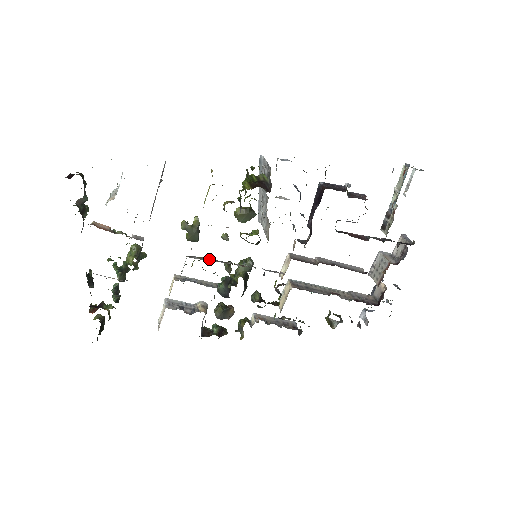
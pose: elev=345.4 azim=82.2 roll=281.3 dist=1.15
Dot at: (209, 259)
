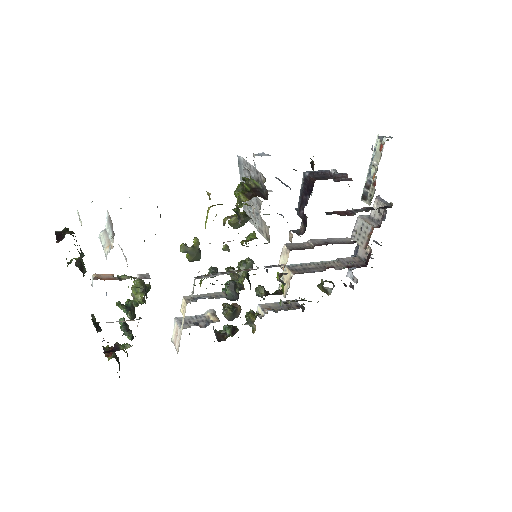
Dot at: (215, 273)
